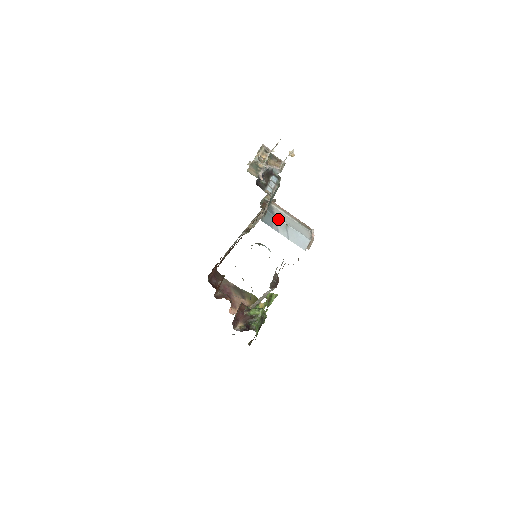
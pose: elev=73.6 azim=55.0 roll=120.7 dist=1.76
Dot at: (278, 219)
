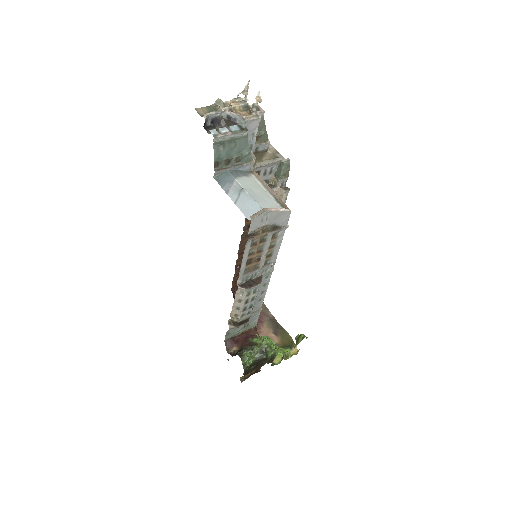
Dot at: (236, 181)
